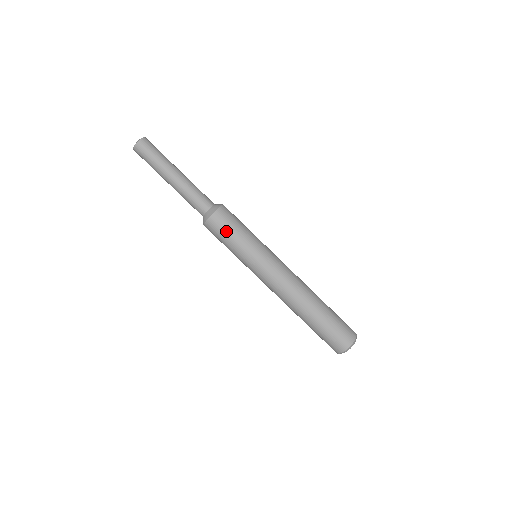
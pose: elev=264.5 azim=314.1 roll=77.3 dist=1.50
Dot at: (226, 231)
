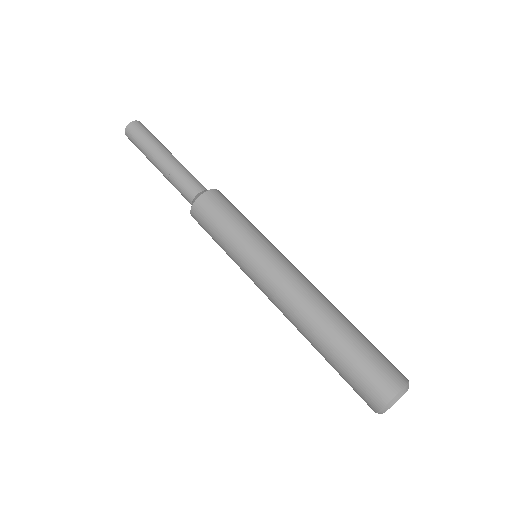
Dot at: (232, 206)
